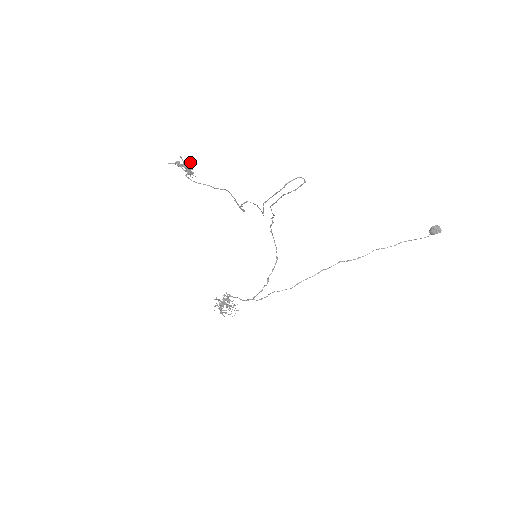
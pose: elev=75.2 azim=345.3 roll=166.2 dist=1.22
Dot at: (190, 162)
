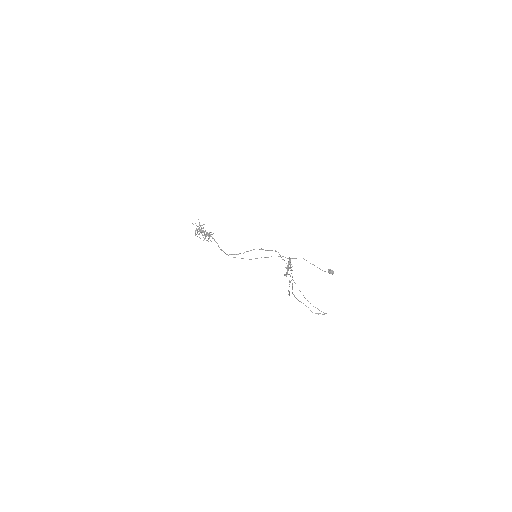
Dot at: occluded
